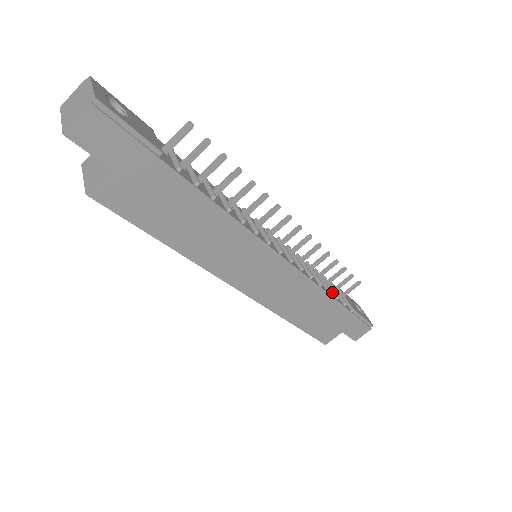
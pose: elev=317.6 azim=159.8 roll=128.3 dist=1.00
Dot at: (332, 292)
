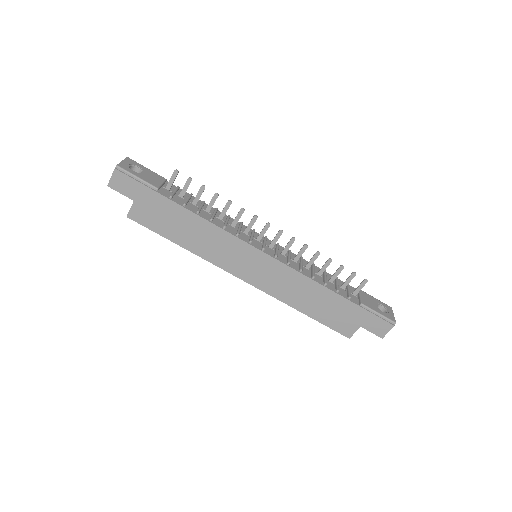
Dot at: (335, 287)
